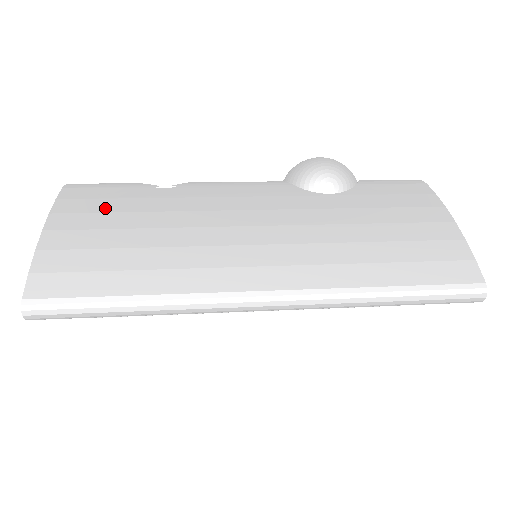
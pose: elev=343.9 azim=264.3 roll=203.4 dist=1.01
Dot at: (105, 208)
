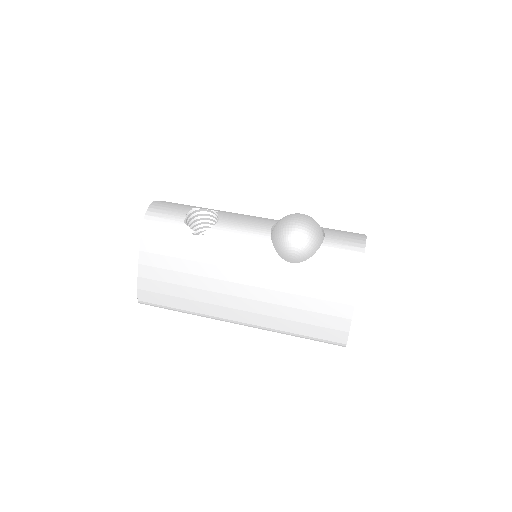
Dot at: (165, 252)
